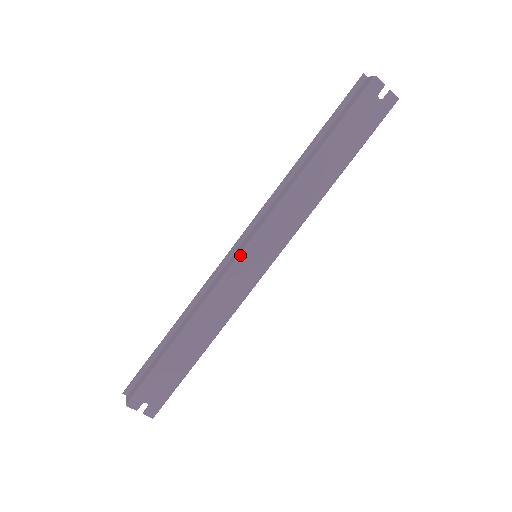
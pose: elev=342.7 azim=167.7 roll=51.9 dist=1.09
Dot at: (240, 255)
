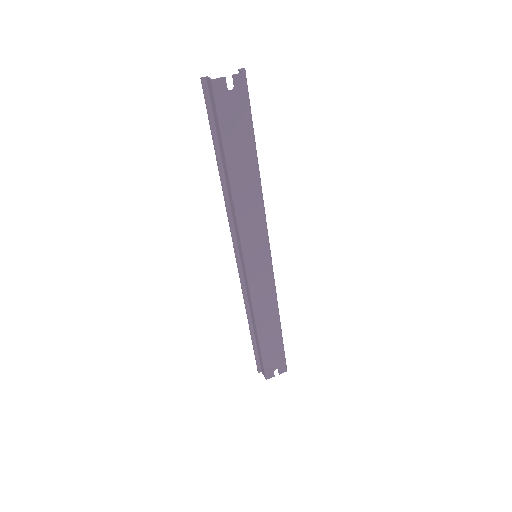
Dot at: (246, 268)
